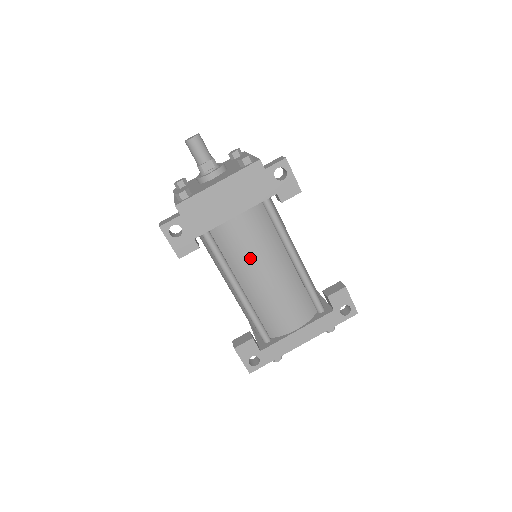
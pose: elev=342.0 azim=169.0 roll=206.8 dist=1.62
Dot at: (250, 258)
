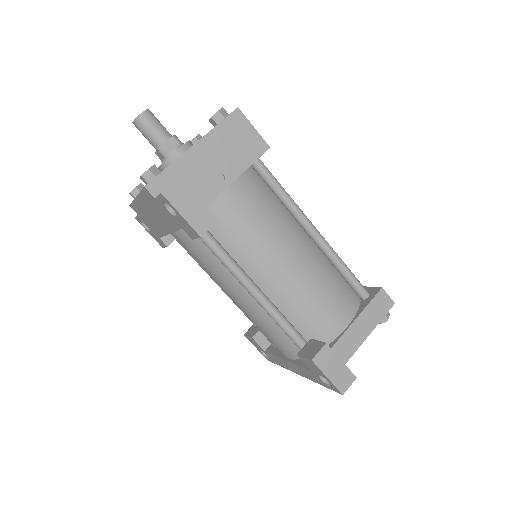
Dot at: (209, 274)
